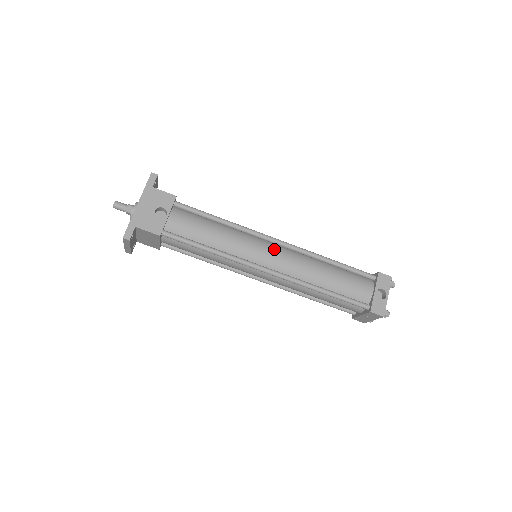
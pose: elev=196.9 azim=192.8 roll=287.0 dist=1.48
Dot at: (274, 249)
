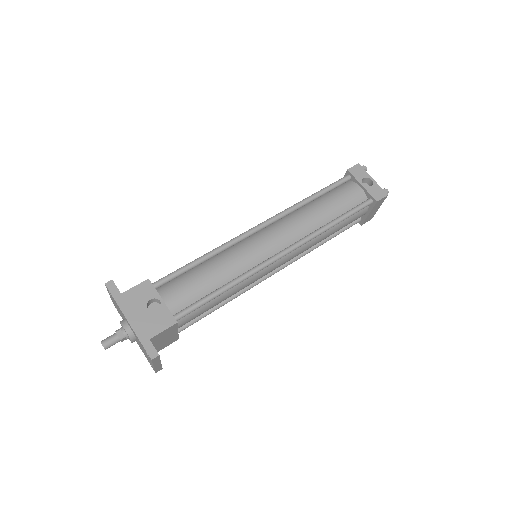
Dot at: (266, 234)
